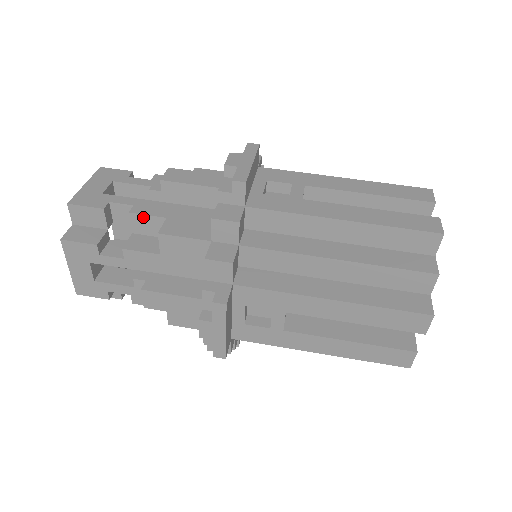
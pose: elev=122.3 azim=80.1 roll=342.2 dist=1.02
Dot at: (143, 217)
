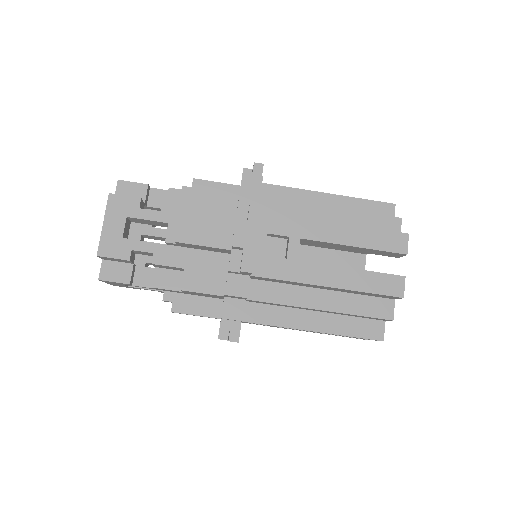
Dot at: (164, 266)
